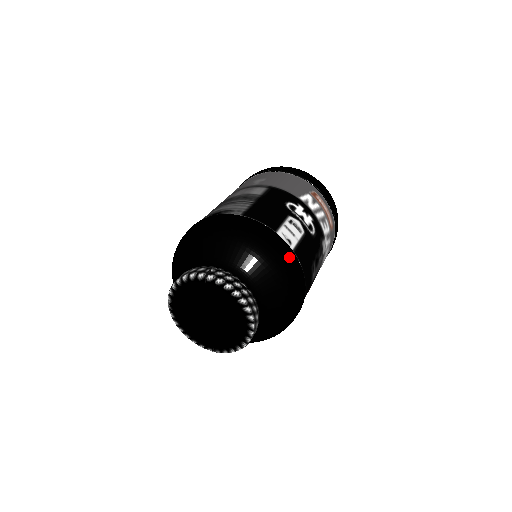
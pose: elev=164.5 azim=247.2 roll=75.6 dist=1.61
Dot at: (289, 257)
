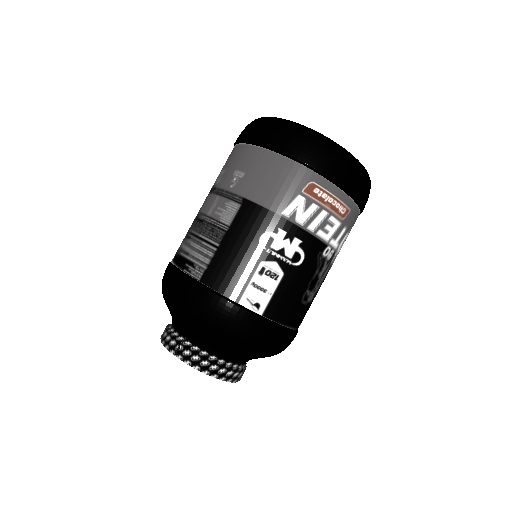
Dot at: (255, 329)
